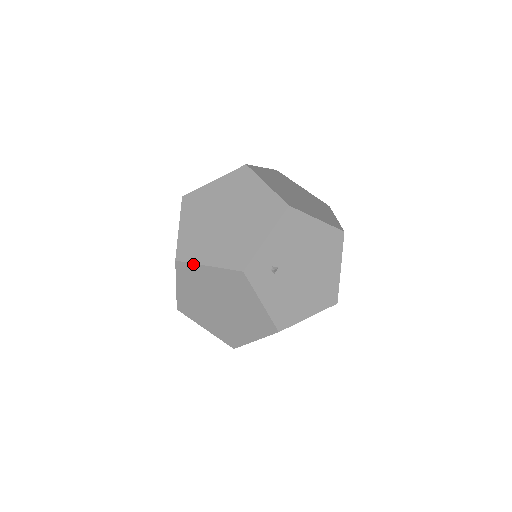
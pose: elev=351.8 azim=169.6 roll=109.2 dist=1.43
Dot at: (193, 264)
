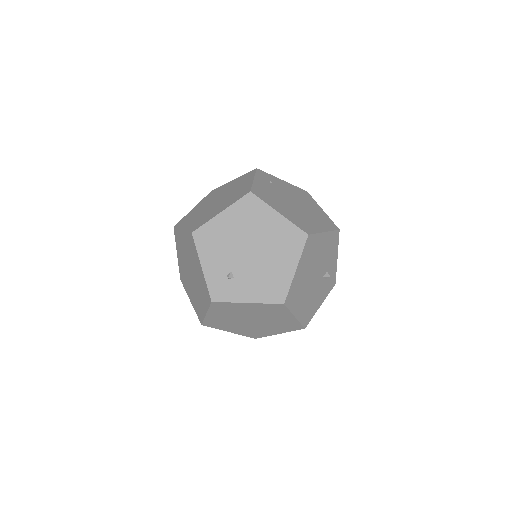
Dot at: (205, 319)
